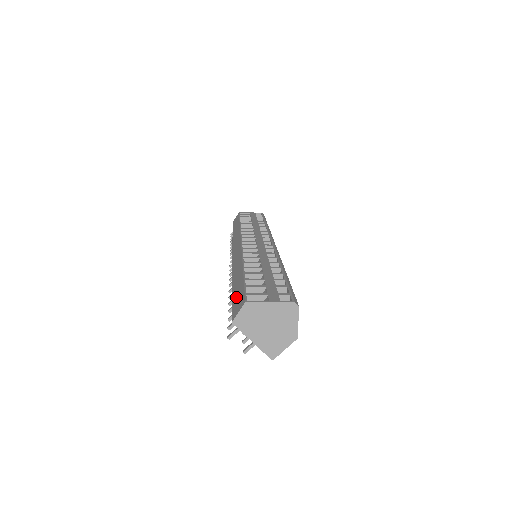
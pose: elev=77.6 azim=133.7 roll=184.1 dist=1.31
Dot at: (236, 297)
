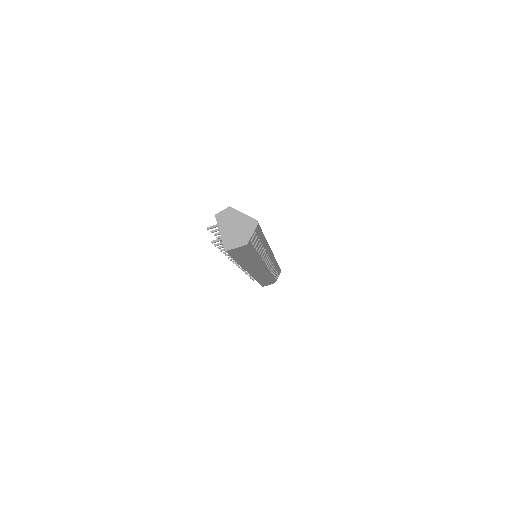
Dot at: occluded
